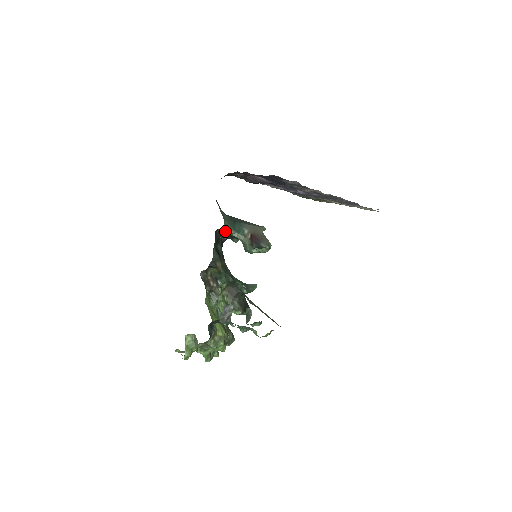
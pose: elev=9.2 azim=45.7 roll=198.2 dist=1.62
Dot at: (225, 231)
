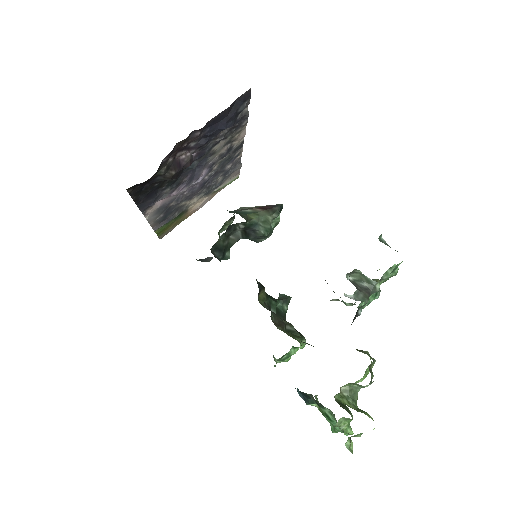
Dot at: (242, 217)
